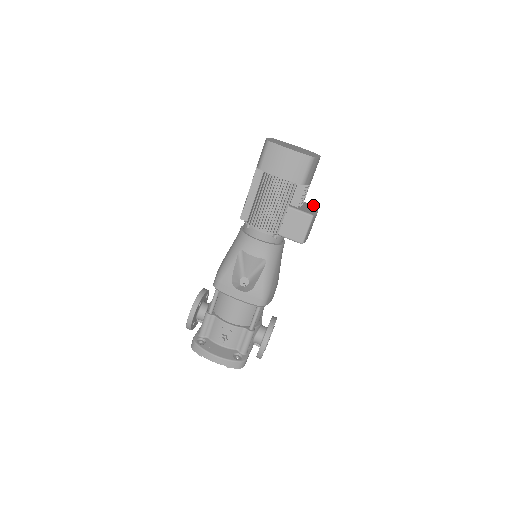
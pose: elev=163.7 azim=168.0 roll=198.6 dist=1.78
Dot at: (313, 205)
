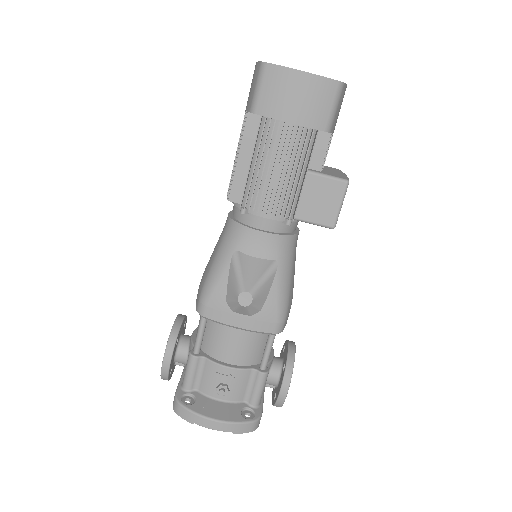
Dot at: occluded
